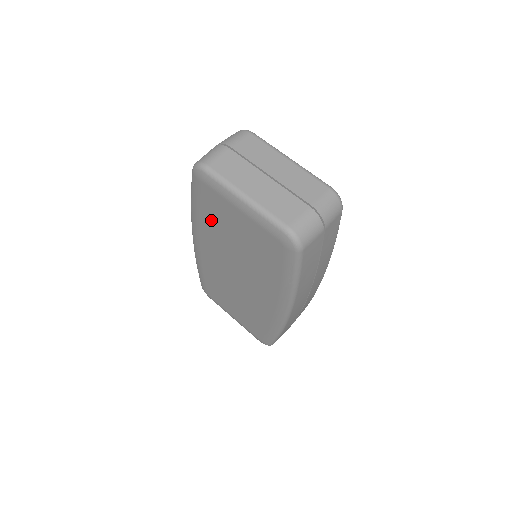
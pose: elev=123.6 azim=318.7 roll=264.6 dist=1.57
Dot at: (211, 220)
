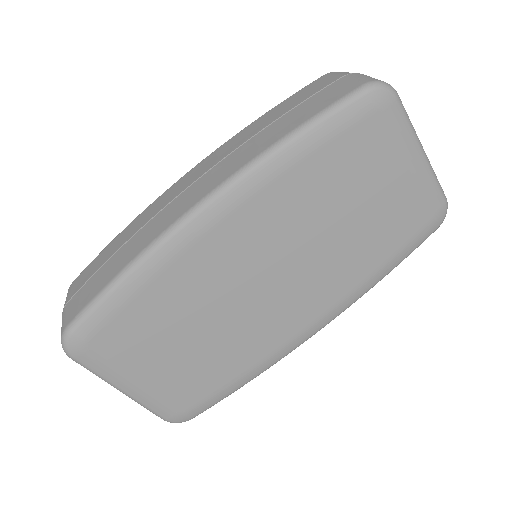
Dot at: (324, 175)
